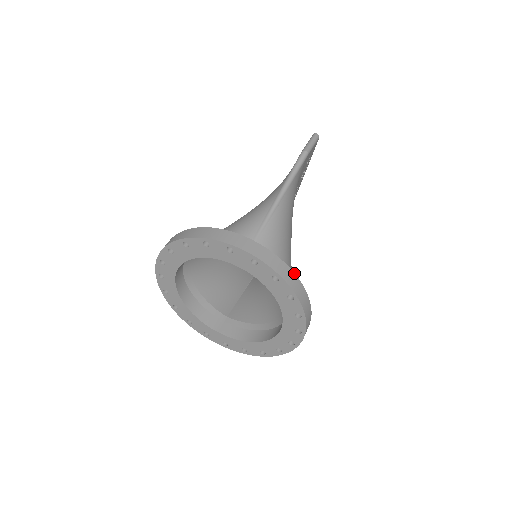
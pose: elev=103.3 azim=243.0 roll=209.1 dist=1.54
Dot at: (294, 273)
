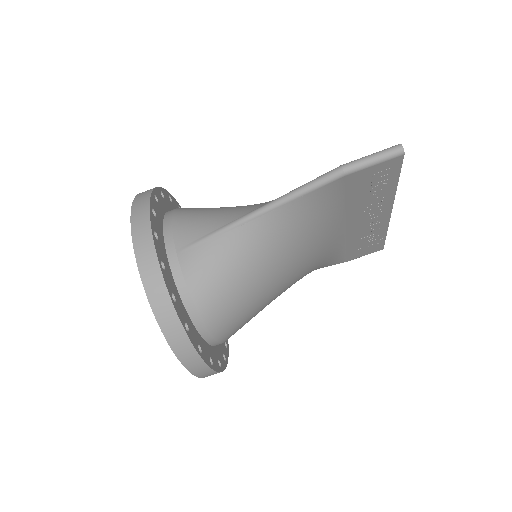
Dot at: (177, 314)
